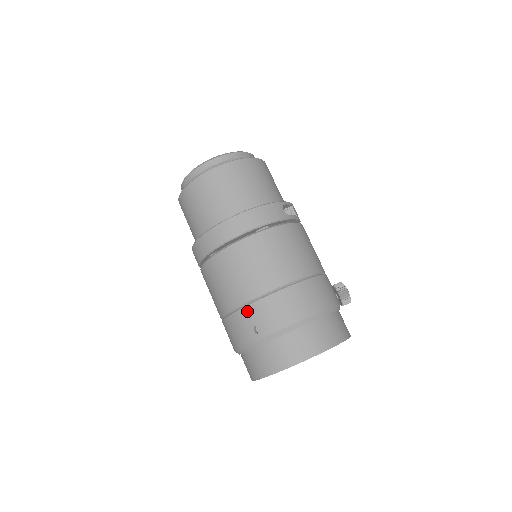
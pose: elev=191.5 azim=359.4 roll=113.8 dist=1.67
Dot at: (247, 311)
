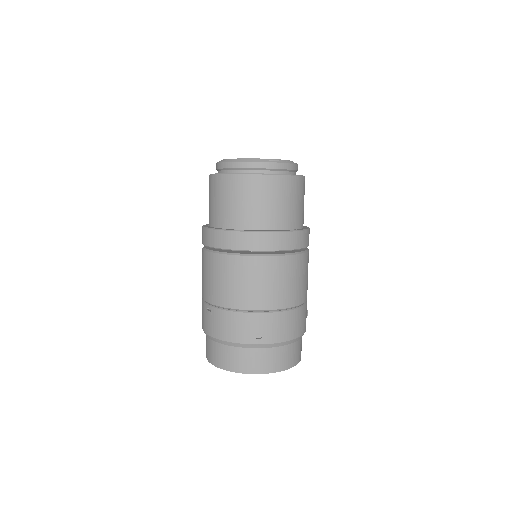
Dot at: (257, 317)
